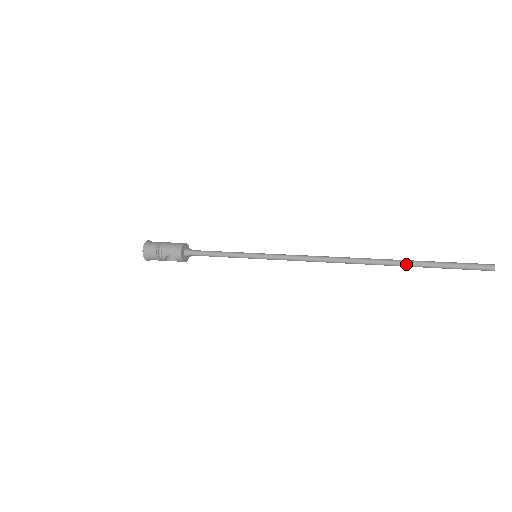
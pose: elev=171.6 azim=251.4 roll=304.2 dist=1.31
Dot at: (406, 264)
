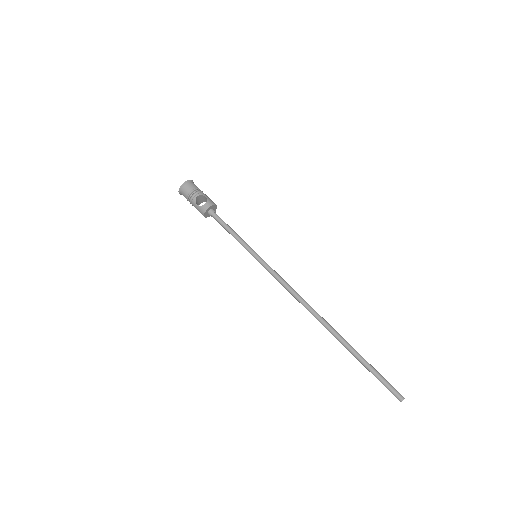
Dot at: (348, 350)
